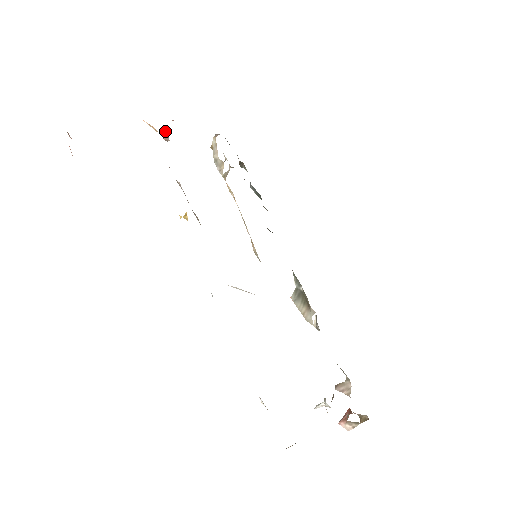
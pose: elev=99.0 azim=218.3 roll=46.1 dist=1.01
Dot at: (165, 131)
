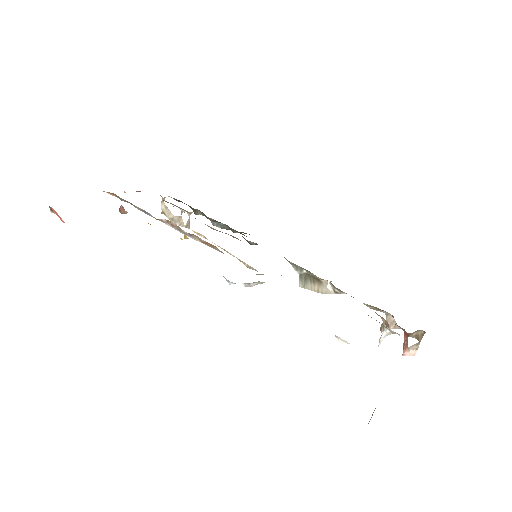
Dot at: (121, 206)
